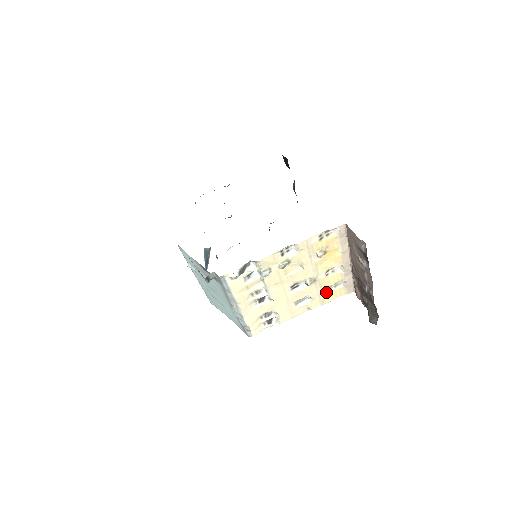
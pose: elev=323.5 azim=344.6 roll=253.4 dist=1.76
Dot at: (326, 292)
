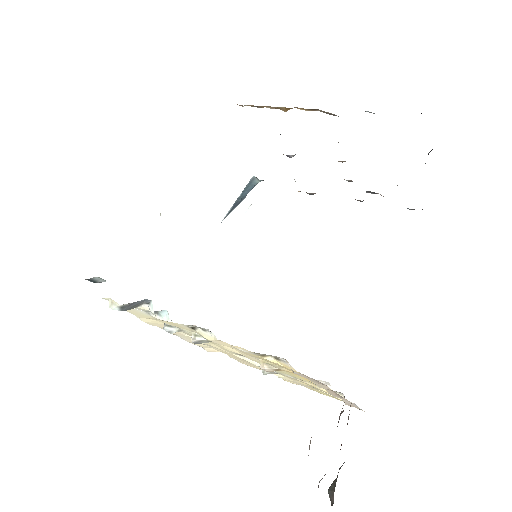
Dot at: occluded
